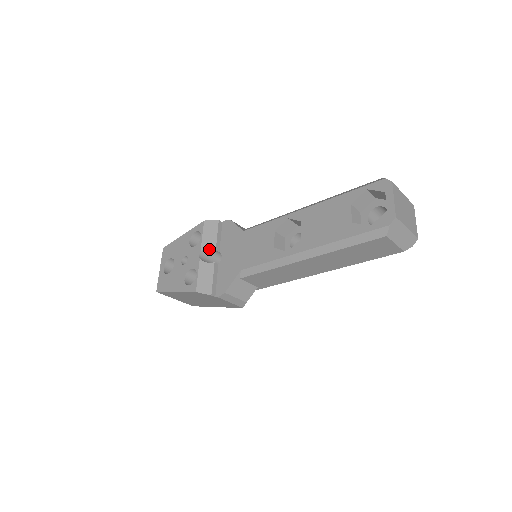
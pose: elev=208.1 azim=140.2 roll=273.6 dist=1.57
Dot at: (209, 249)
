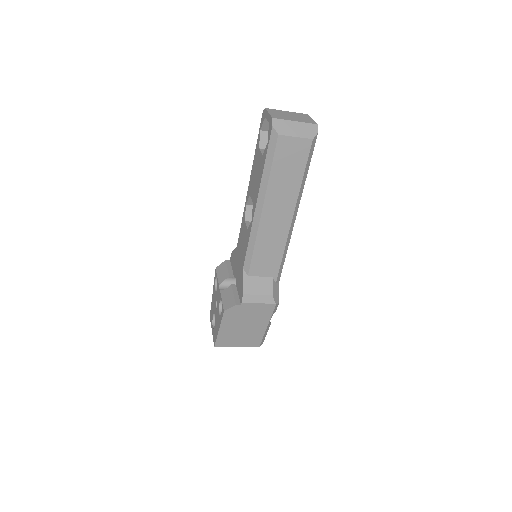
Dot at: (225, 281)
